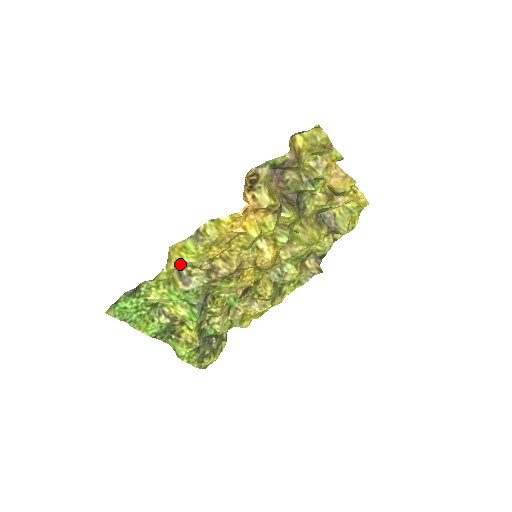
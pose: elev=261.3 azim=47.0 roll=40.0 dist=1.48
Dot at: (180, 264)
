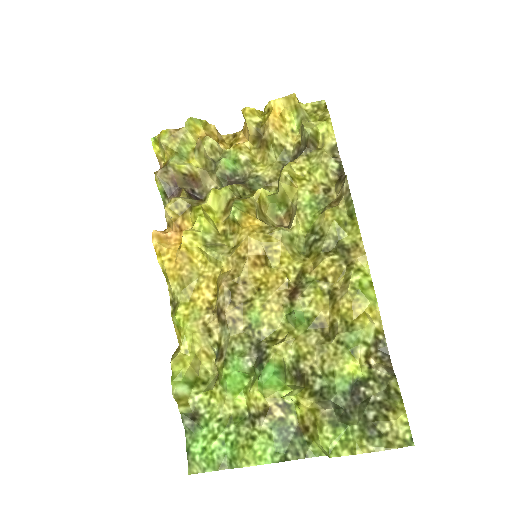
Dot at: (181, 343)
